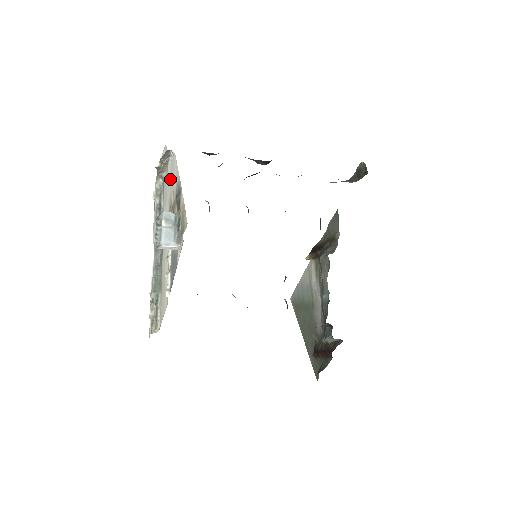
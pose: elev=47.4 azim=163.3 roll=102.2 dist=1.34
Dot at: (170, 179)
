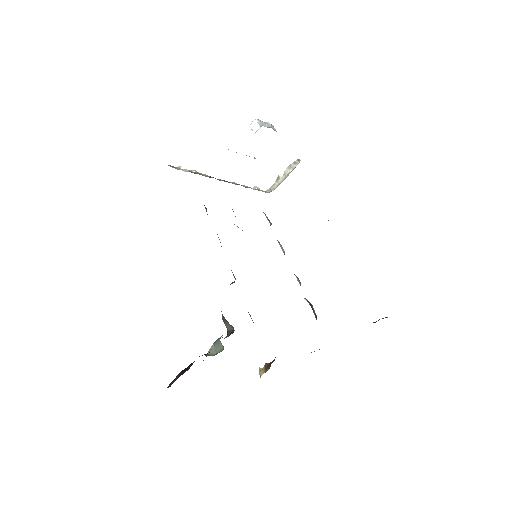
Dot at: occluded
